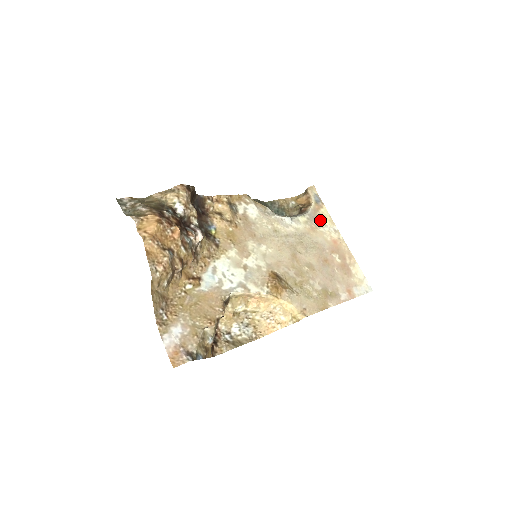
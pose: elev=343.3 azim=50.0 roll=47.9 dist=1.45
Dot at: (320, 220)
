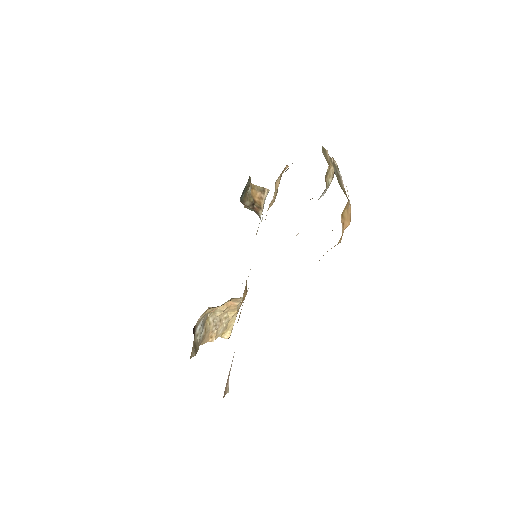
Dot at: occluded
